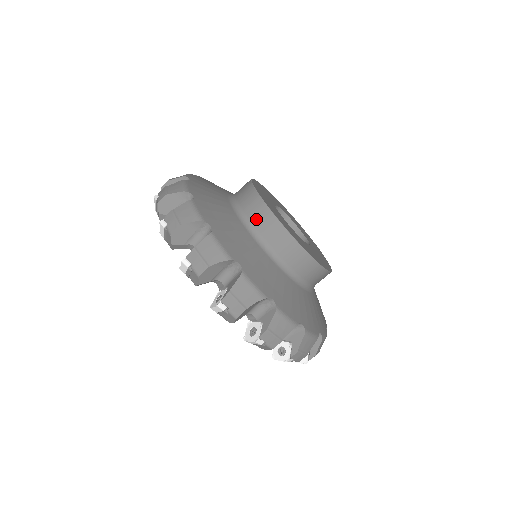
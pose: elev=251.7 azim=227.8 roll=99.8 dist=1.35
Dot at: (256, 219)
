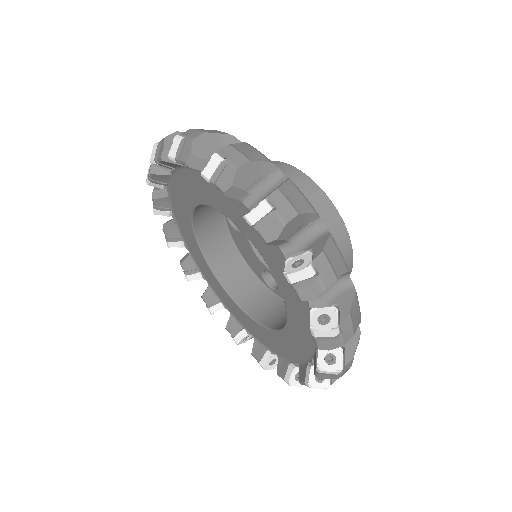
Dot at: occluded
